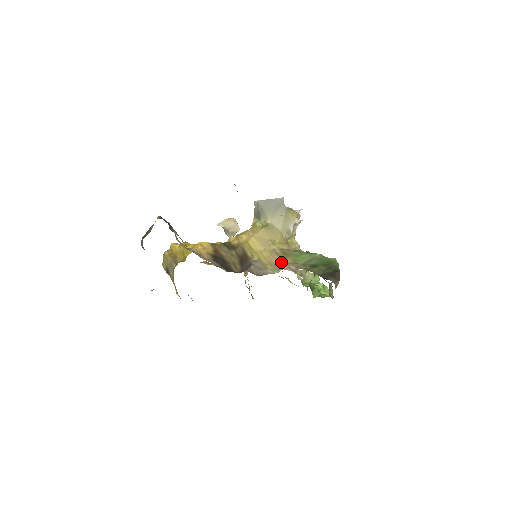
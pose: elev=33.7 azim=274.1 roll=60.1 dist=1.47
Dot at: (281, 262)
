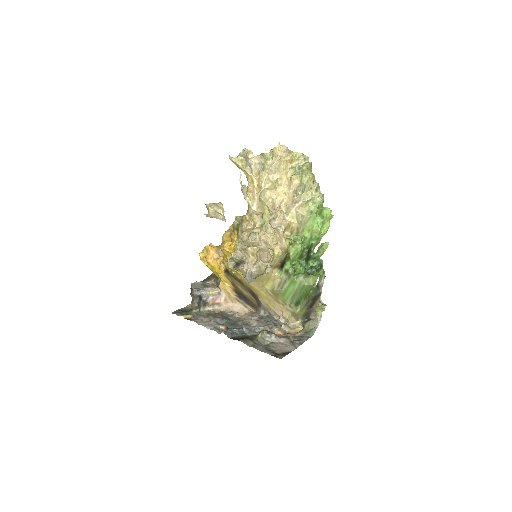
Dot at: (276, 304)
